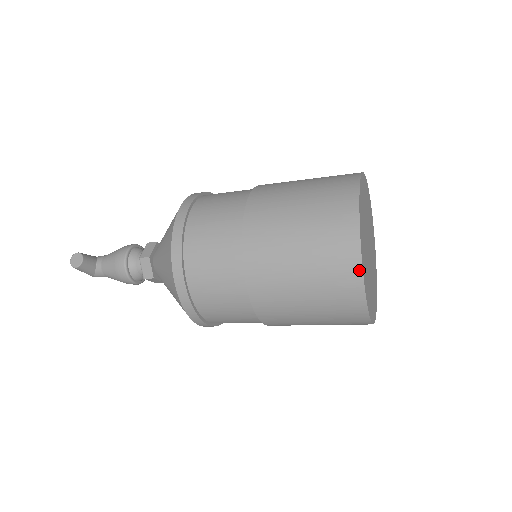
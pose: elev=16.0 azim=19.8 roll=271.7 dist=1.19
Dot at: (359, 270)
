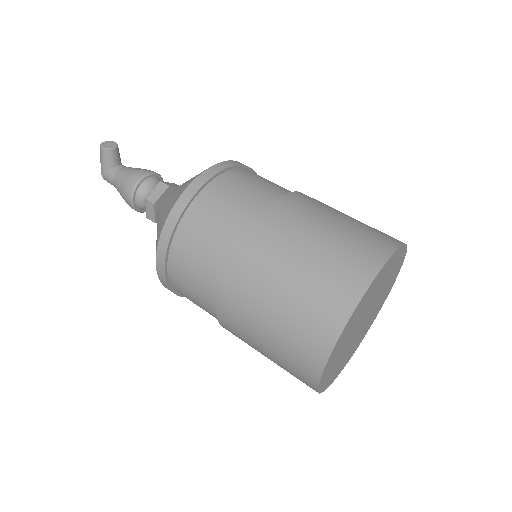
Dot at: (363, 289)
